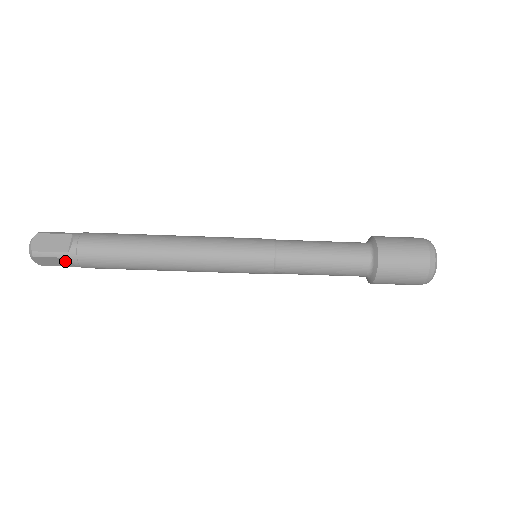
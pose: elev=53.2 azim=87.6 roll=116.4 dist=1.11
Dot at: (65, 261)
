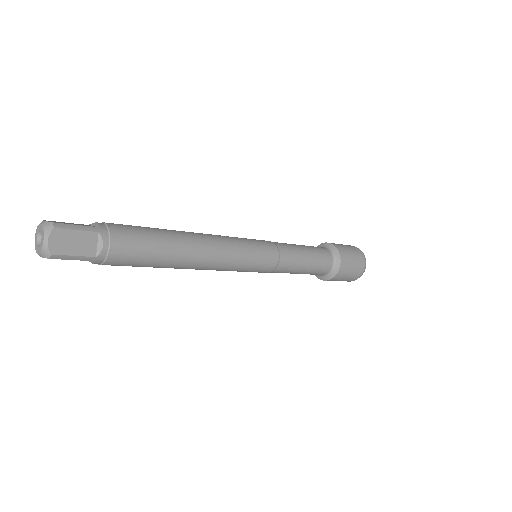
Dot at: occluded
